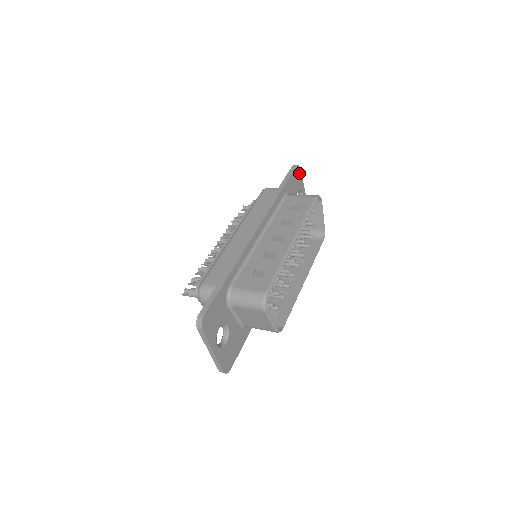
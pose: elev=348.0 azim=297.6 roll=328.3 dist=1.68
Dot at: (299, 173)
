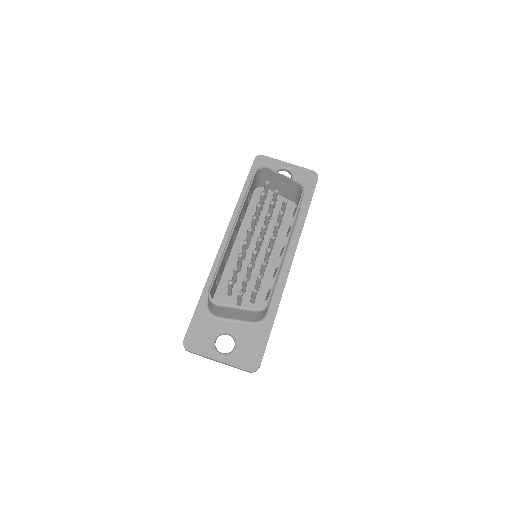
Dot at: (265, 159)
